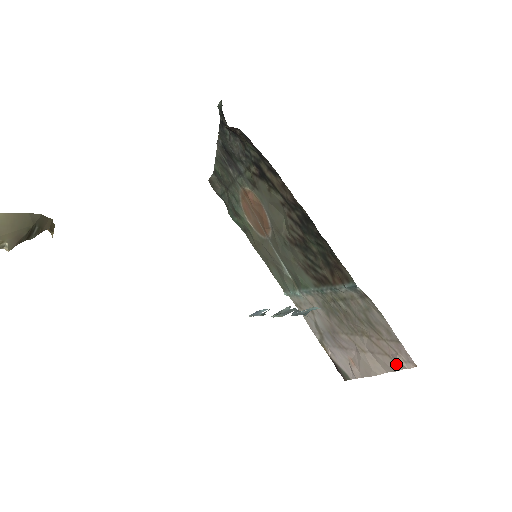
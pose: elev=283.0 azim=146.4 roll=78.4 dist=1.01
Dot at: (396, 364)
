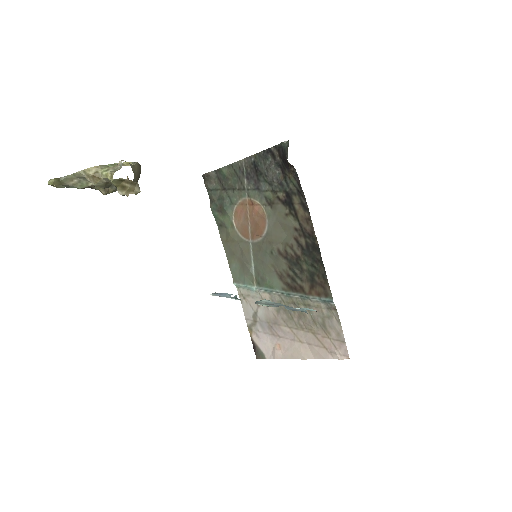
Dot at: (330, 355)
